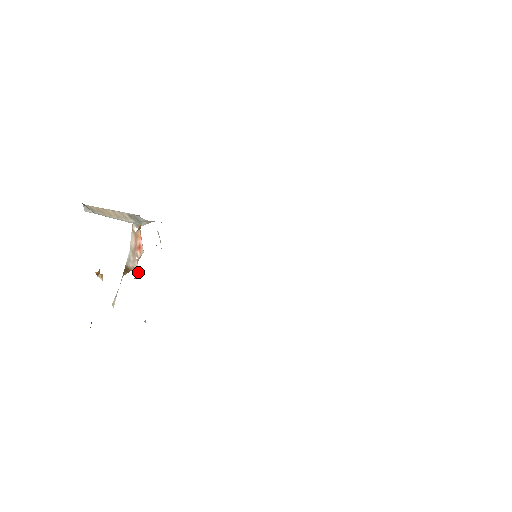
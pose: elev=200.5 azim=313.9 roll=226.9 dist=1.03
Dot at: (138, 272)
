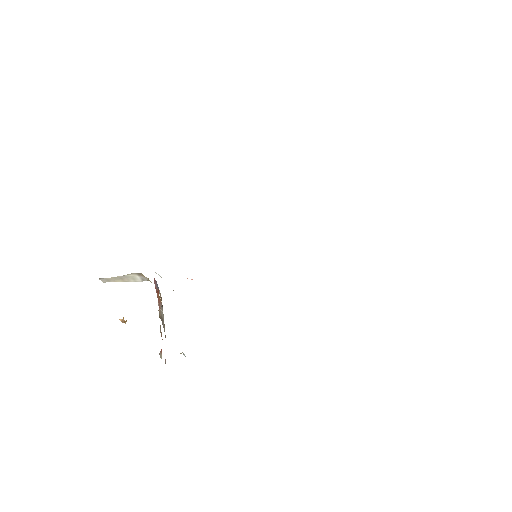
Dot at: (160, 314)
